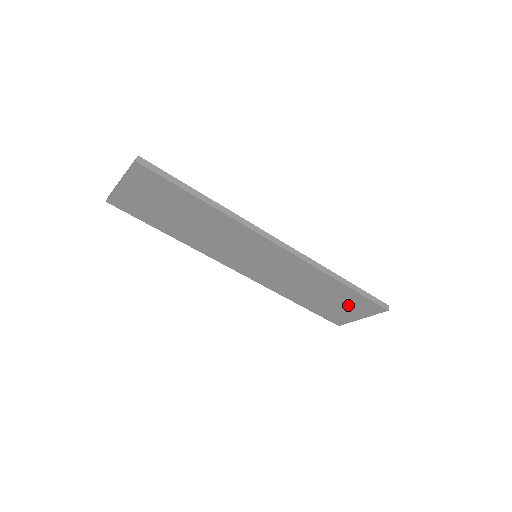
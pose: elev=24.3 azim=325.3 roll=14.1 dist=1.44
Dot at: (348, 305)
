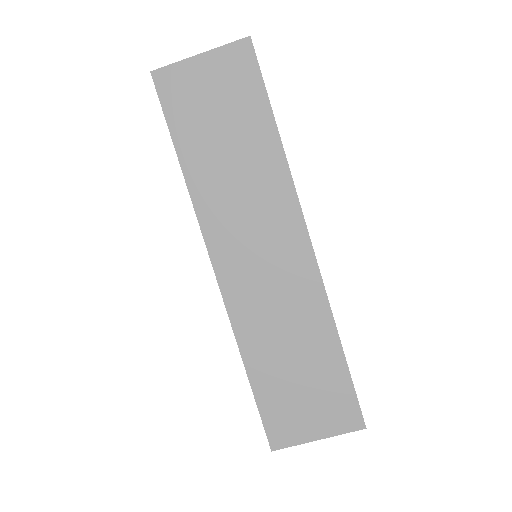
Dot at: (318, 399)
